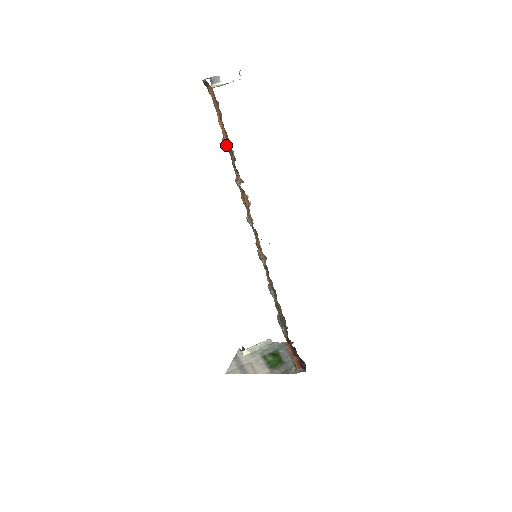
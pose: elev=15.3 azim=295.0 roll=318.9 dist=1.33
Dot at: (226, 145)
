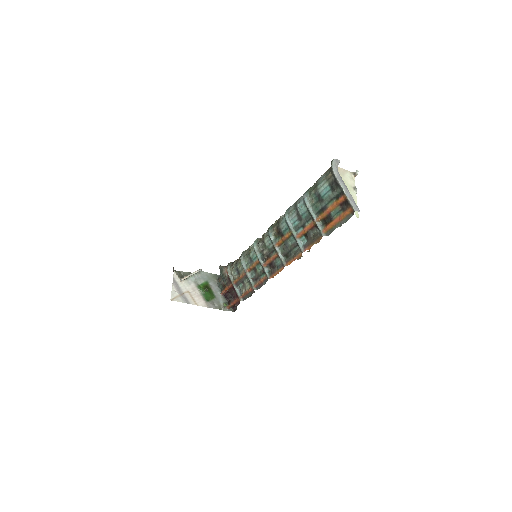
Dot at: (322, 236)
